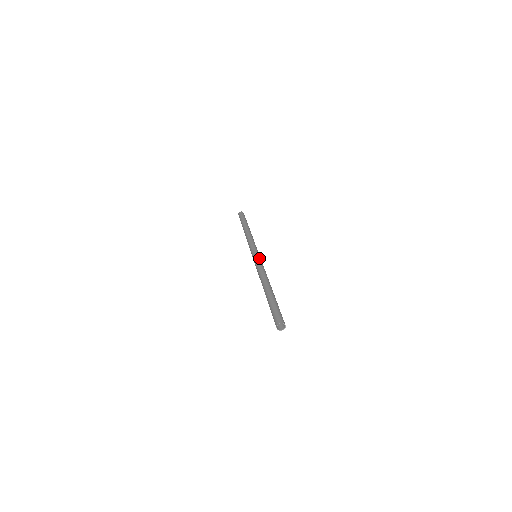
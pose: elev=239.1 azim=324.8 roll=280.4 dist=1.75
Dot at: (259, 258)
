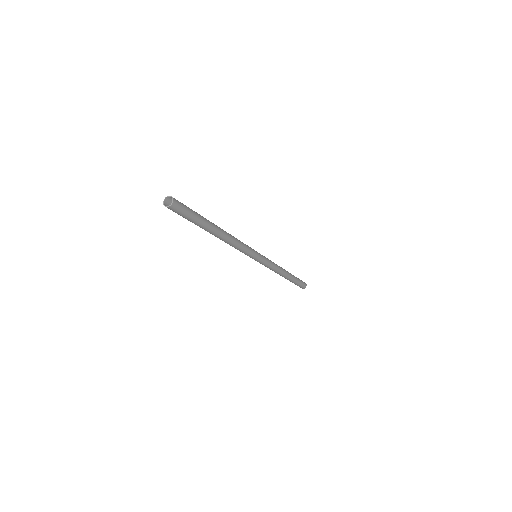
Dot at: occluded
